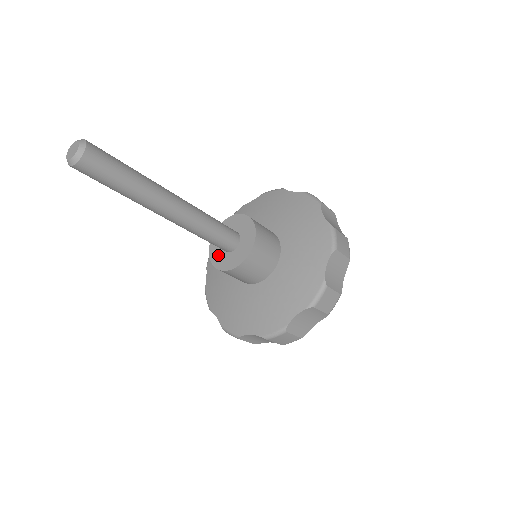
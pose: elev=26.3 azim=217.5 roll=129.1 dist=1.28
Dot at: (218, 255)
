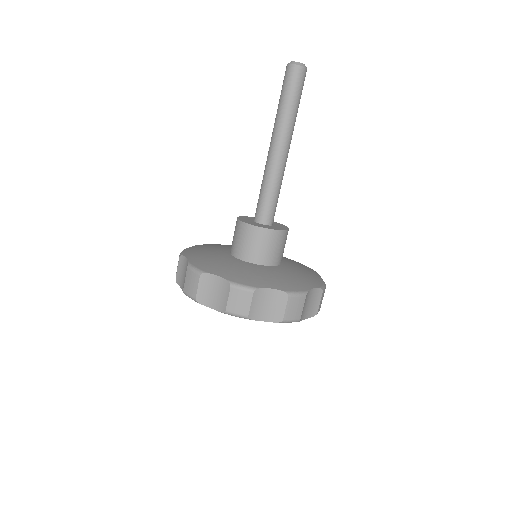
Dot at: (253, 223)
